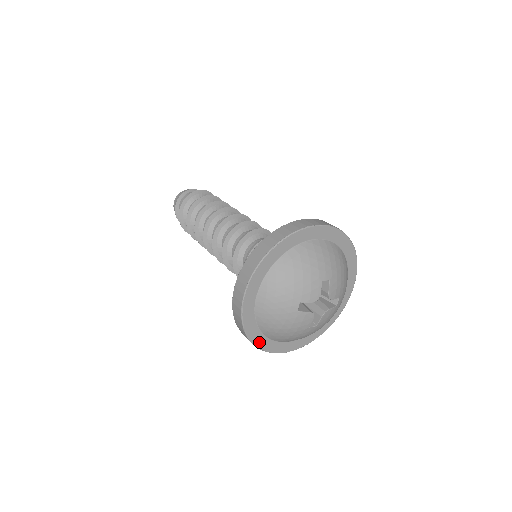
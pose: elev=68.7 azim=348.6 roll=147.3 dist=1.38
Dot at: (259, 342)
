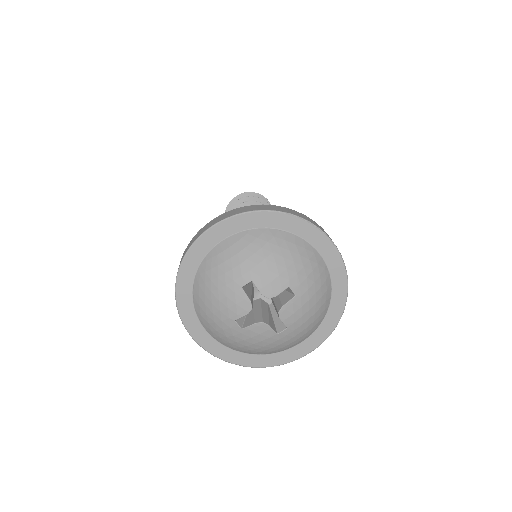
Dot at: (182, 290)
